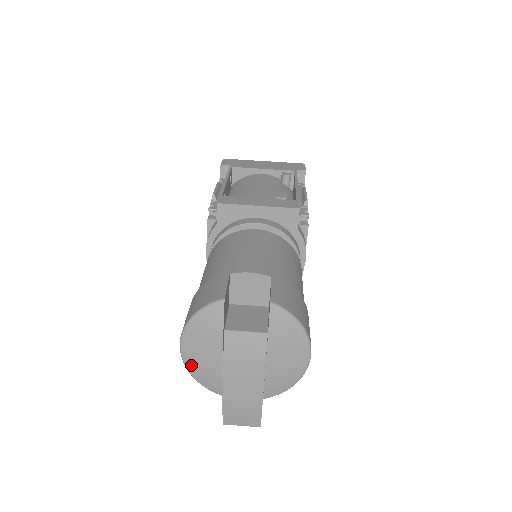
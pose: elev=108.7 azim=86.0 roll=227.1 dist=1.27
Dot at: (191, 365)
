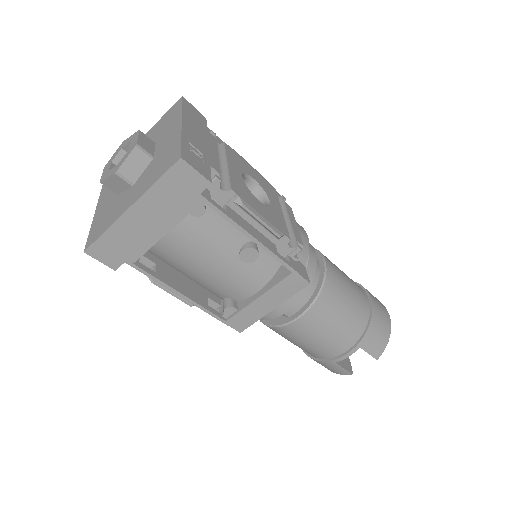
Dot at: occluded
